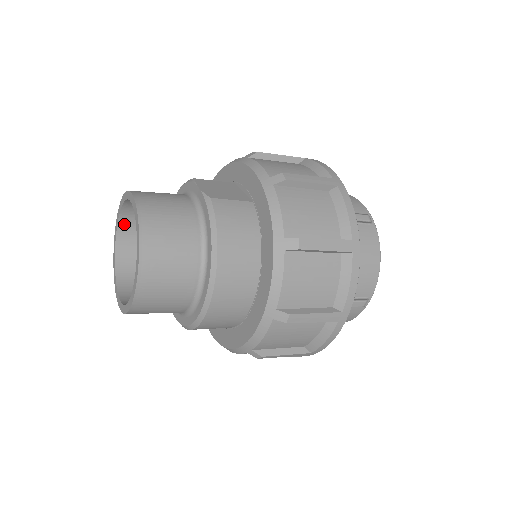
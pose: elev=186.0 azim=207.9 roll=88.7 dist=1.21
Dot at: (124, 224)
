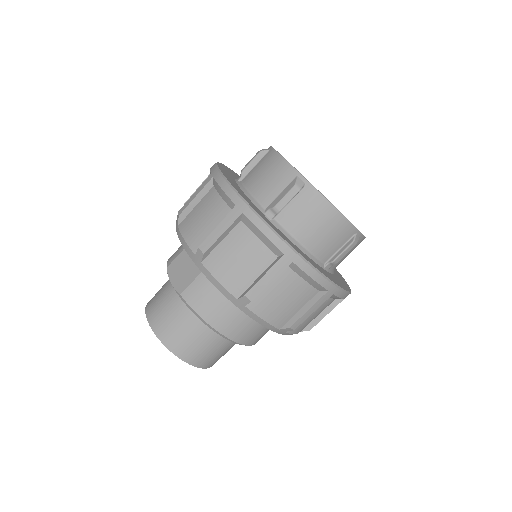
Dot at: occluded
